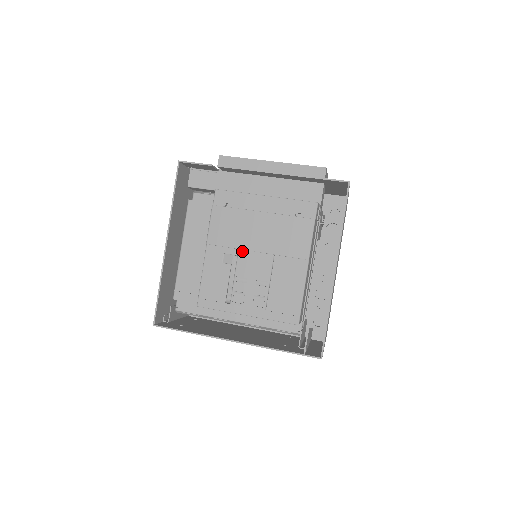
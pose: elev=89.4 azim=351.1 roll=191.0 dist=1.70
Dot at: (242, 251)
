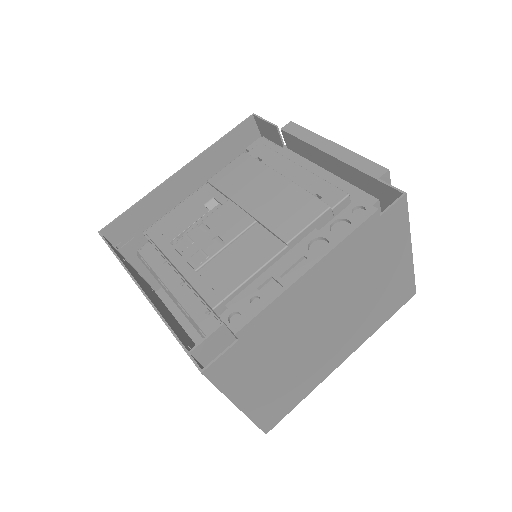
Dot at: (230, 202)
